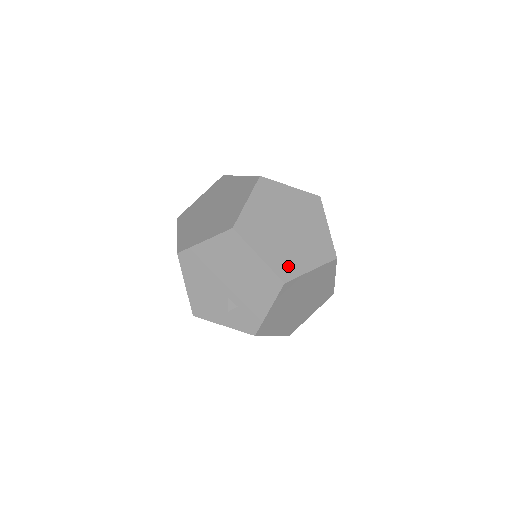
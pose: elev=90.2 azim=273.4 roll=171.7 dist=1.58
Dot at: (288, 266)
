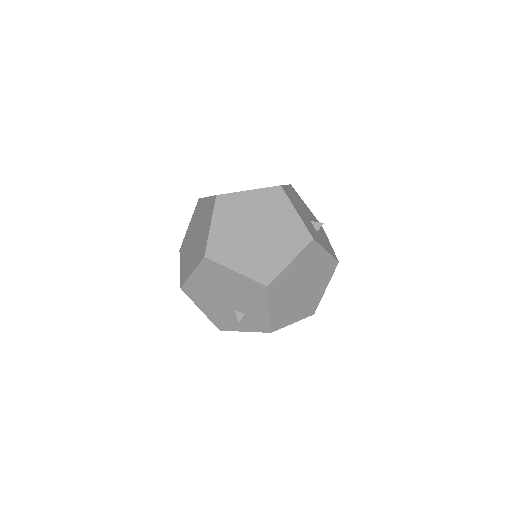
Dot at: (266, 269)
